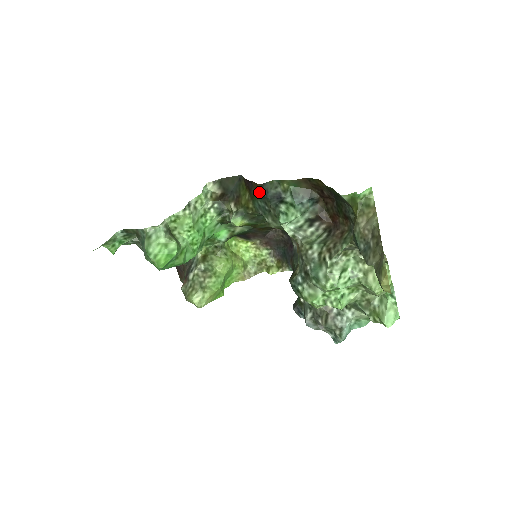
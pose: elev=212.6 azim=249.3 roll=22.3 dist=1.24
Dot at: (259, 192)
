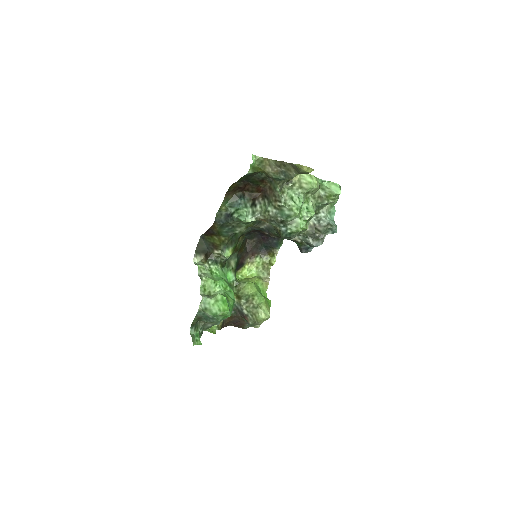
Dot at: (218, 226)
